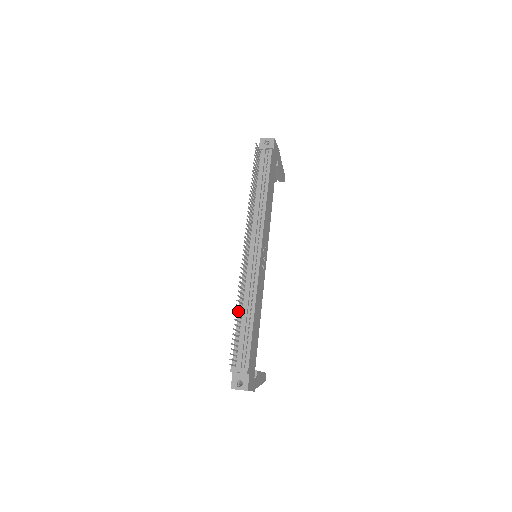
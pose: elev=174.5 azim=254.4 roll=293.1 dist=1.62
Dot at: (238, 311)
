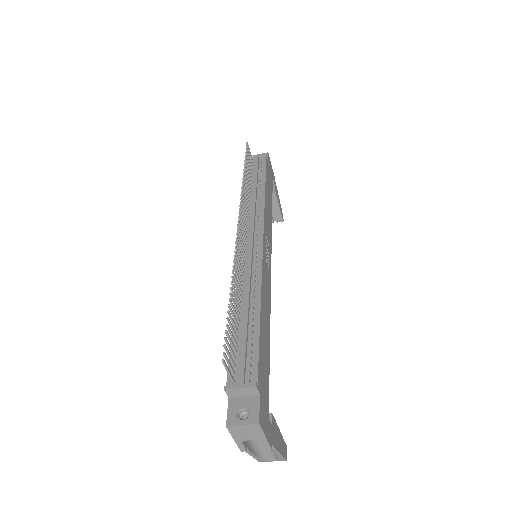
Dot at: (234, 295)
